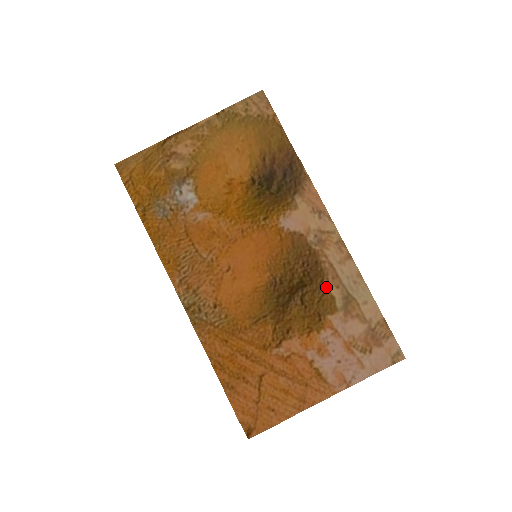
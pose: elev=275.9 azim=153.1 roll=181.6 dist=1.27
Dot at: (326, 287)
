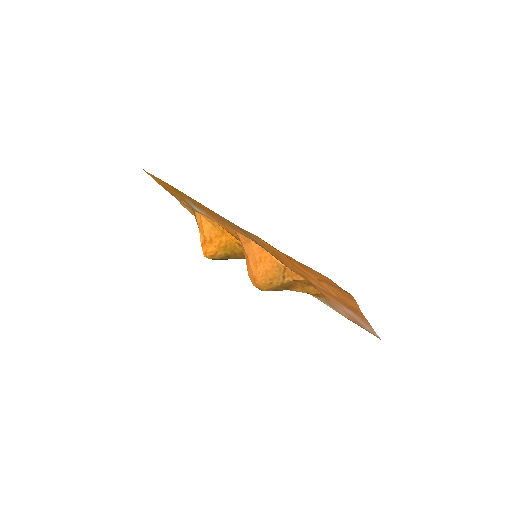
Dot at: occluded
